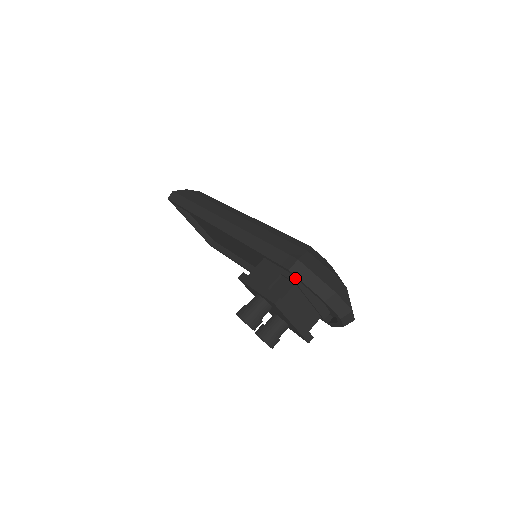
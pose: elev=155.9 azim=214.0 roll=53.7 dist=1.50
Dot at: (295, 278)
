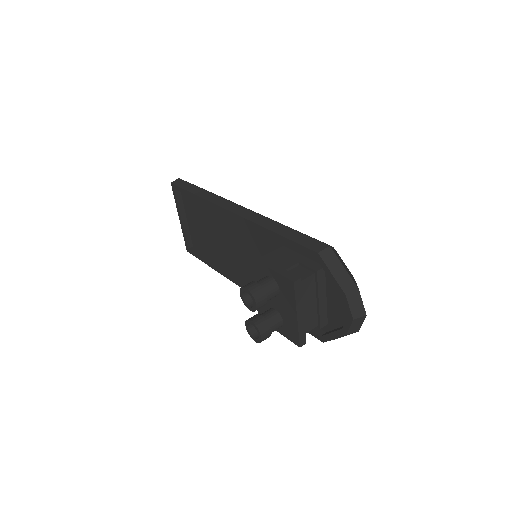
Dot at: (316, 267)
